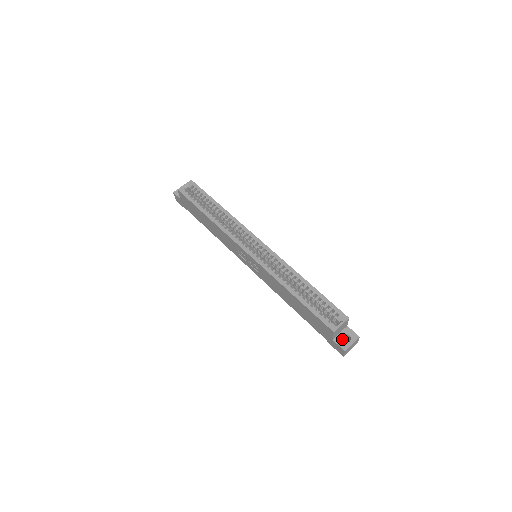
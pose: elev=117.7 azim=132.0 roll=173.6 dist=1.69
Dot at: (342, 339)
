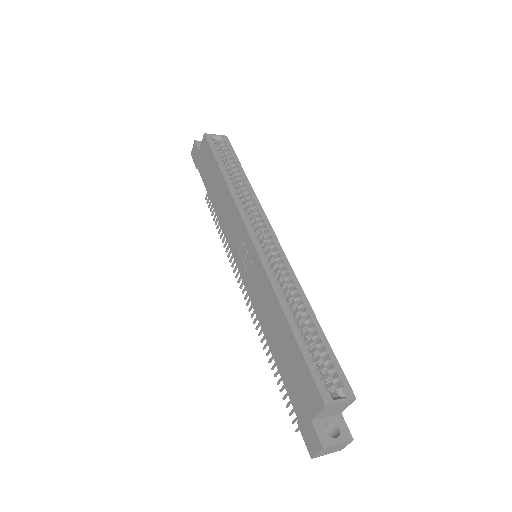
Dot at: occluded
